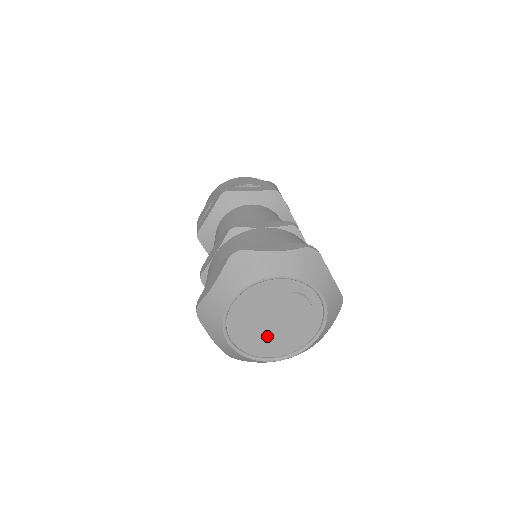
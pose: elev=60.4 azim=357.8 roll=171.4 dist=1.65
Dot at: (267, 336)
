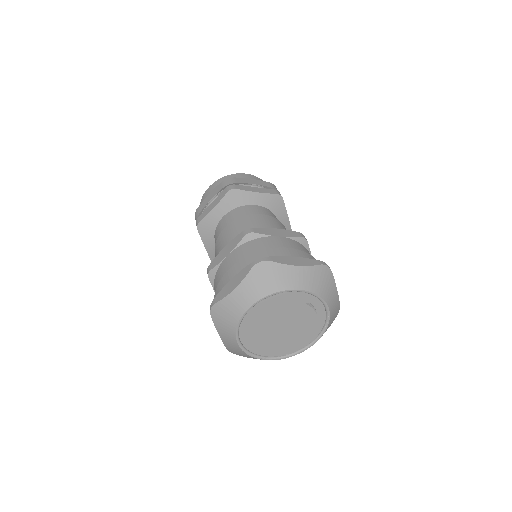
Dot at: (272, 338)
